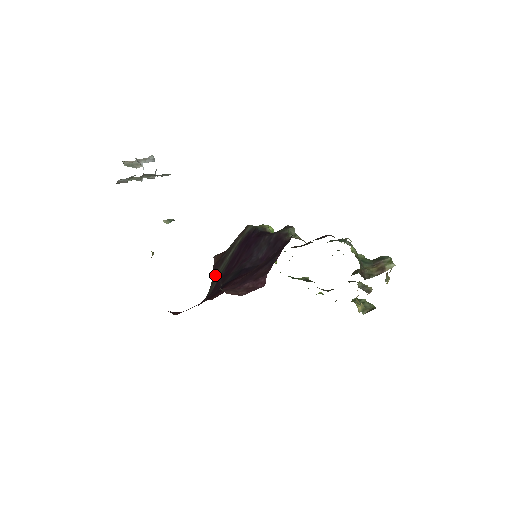
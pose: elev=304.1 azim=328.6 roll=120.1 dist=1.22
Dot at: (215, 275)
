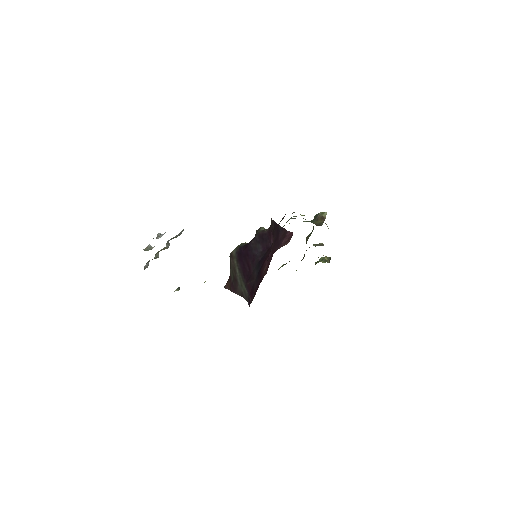
Dot at: (239, 289)
